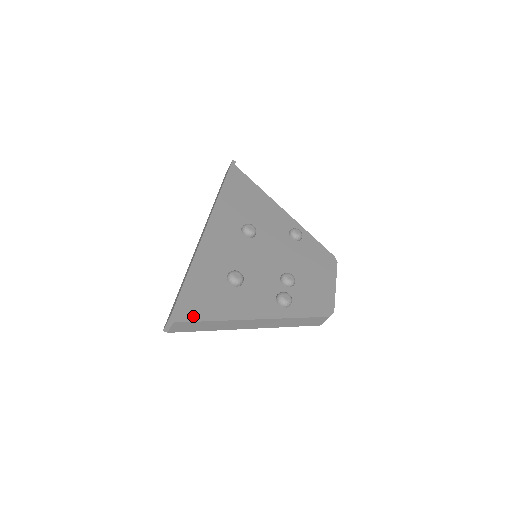
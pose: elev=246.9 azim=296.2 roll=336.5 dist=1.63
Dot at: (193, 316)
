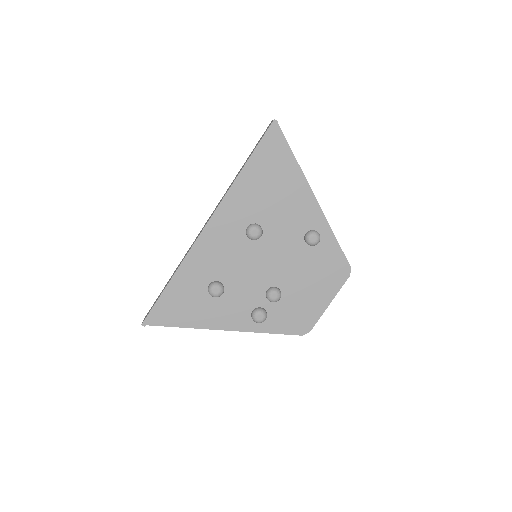
Dot at: (164, 321)
